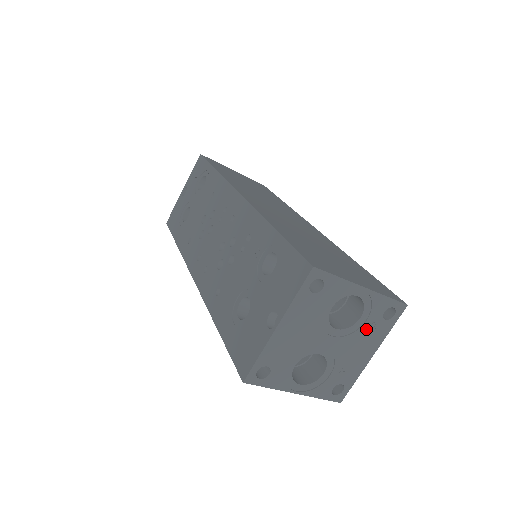
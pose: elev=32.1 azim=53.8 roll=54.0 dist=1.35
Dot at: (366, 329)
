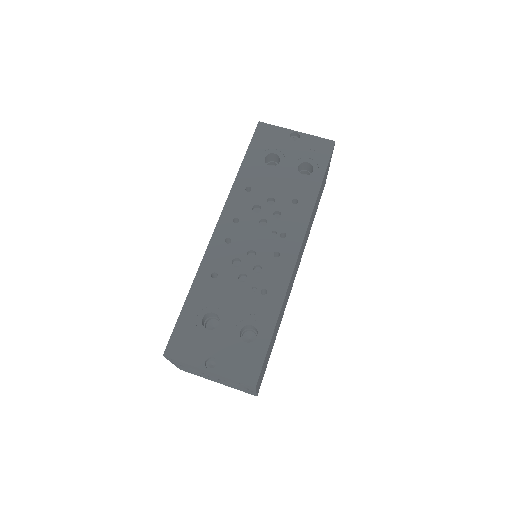
Dot at: (232, 386)
